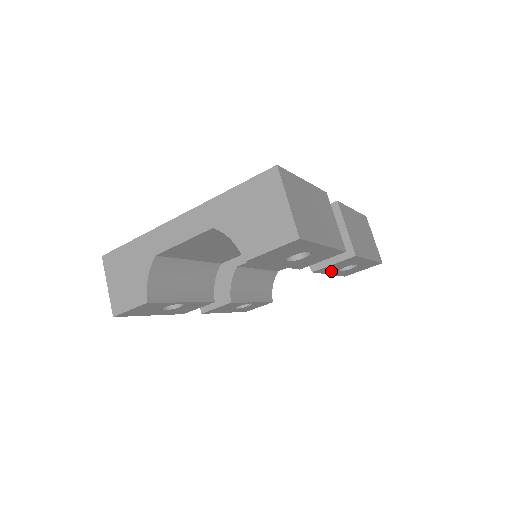
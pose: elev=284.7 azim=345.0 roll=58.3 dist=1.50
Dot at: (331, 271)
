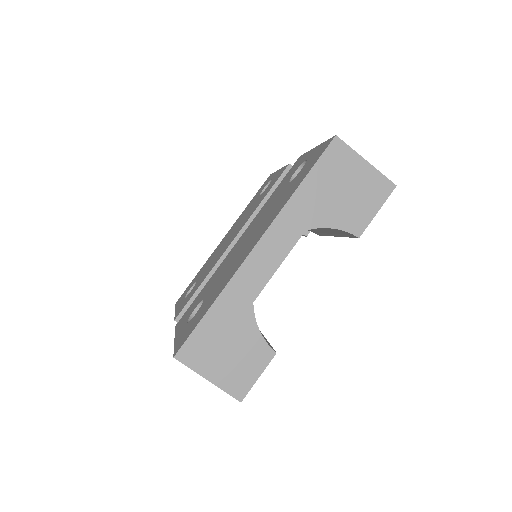
Dot at: occluded
